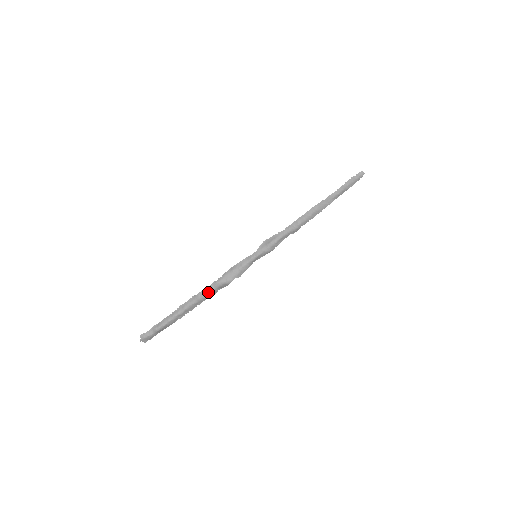
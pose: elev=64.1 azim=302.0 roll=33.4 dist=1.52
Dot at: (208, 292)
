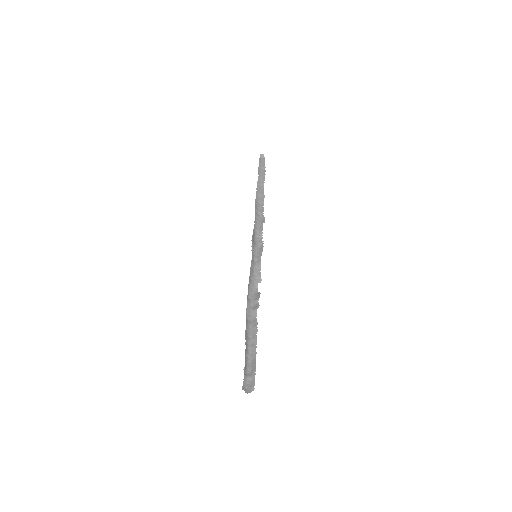
Dot at: (251, 310)
